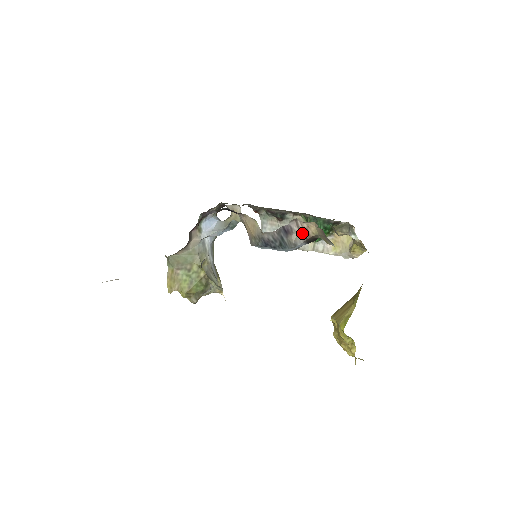
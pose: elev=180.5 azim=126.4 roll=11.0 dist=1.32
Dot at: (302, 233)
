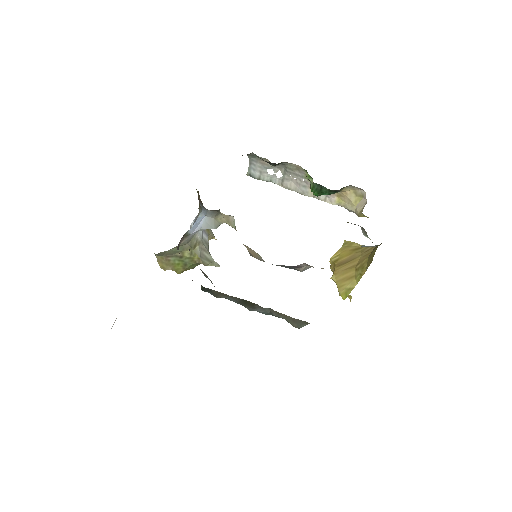
Dot at: occluded
